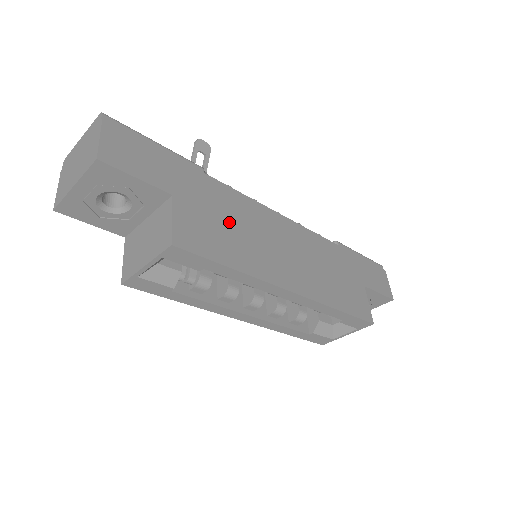
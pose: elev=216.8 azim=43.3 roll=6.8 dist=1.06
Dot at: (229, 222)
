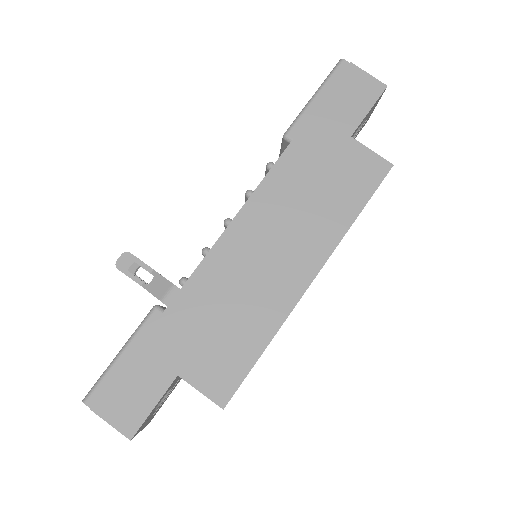
Dot at: (219, 318)
